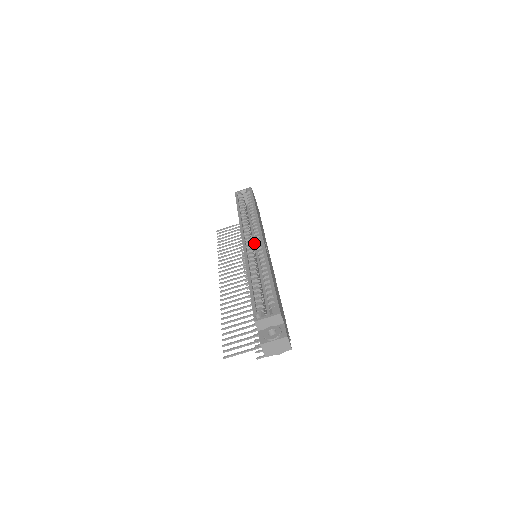
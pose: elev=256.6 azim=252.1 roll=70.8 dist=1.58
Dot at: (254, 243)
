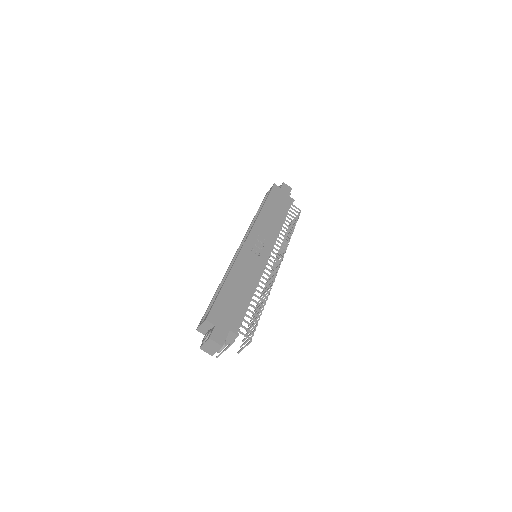
Dot at: occluded
